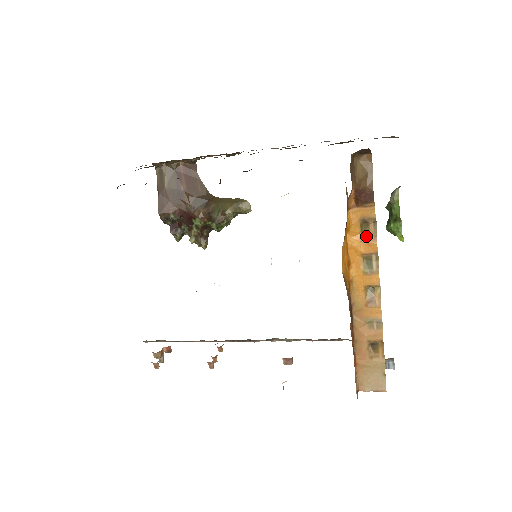
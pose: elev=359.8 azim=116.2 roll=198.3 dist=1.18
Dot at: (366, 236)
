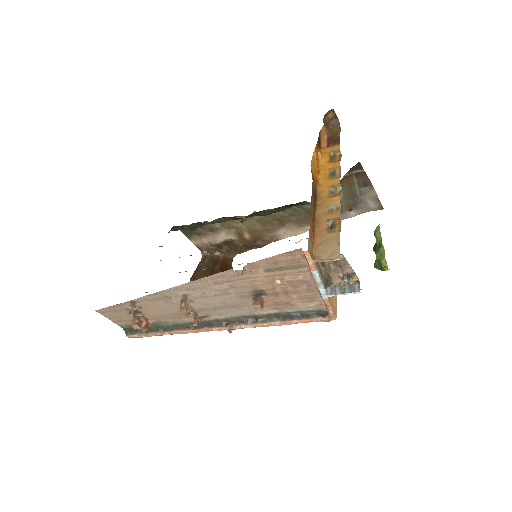
Dot at: (333, 161)
